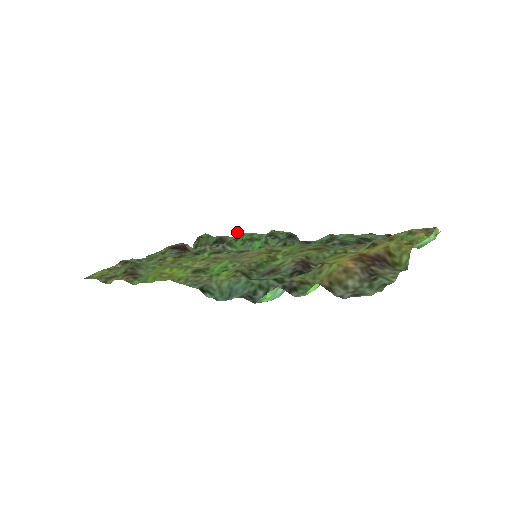
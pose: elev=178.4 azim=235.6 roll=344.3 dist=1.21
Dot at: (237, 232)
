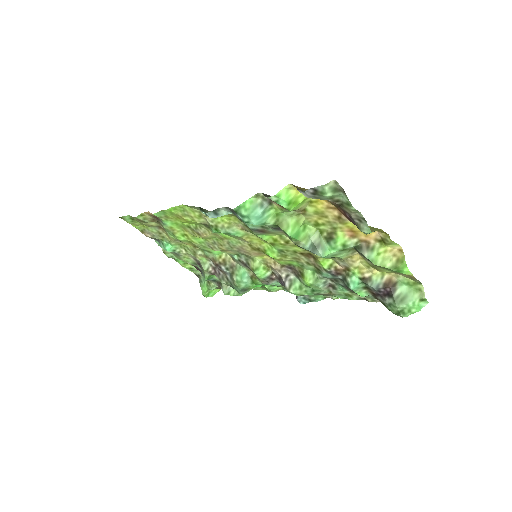
Dot at: occluded
